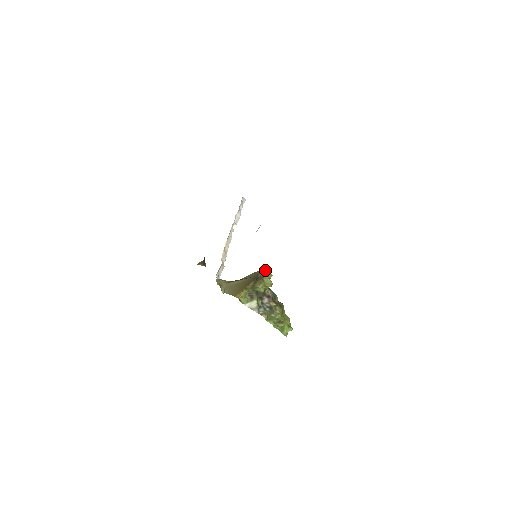
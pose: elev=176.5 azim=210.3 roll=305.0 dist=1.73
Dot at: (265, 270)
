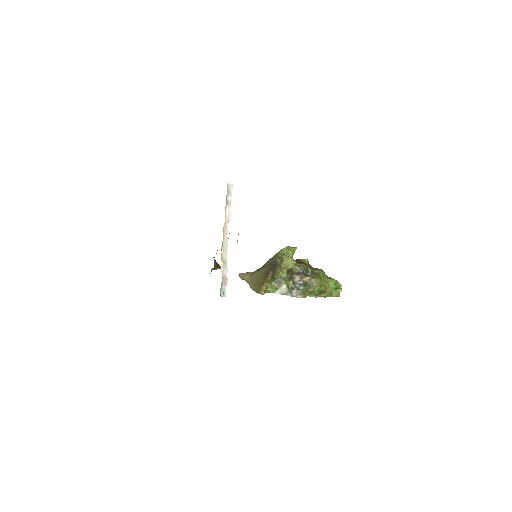
Dot at: (283, 250)
